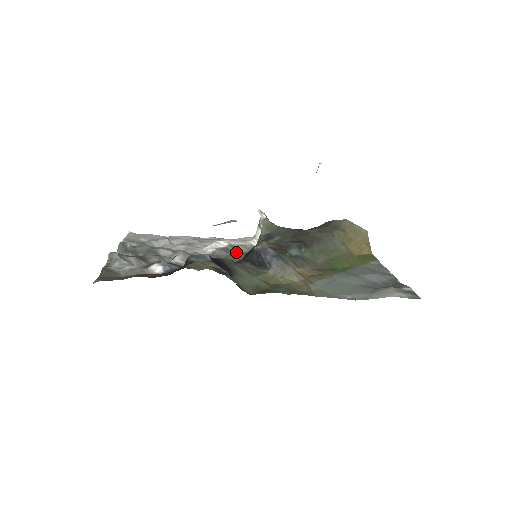
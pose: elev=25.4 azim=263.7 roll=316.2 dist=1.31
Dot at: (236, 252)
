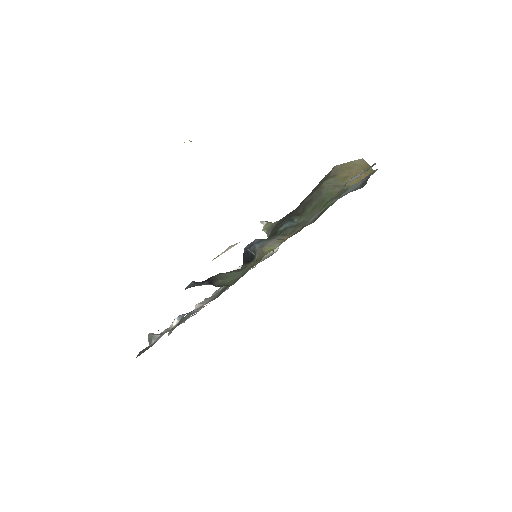
Dot at: occluded
